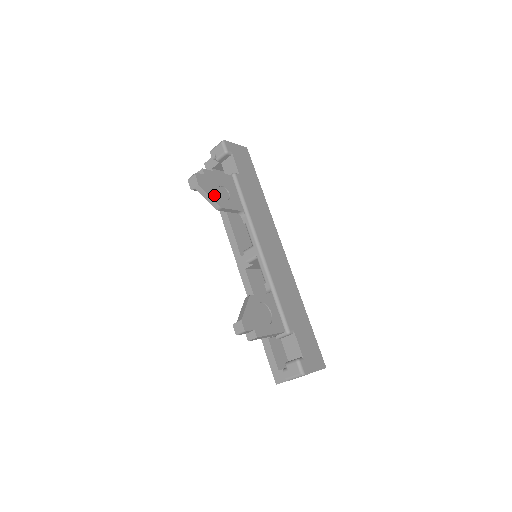
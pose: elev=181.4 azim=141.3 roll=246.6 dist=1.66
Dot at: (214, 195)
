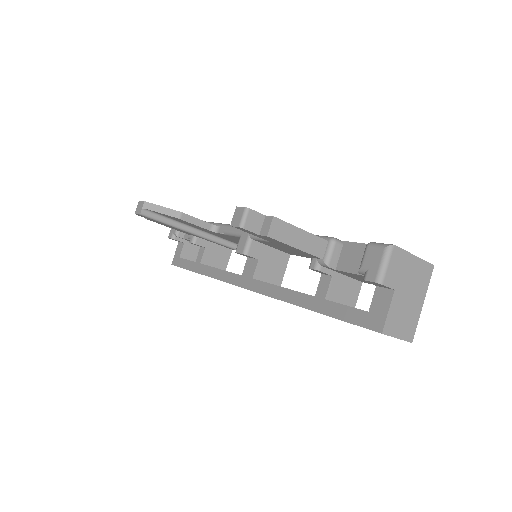
Dot at: occluded
